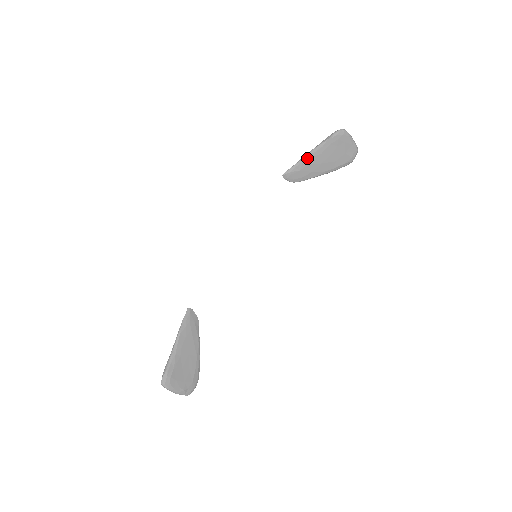
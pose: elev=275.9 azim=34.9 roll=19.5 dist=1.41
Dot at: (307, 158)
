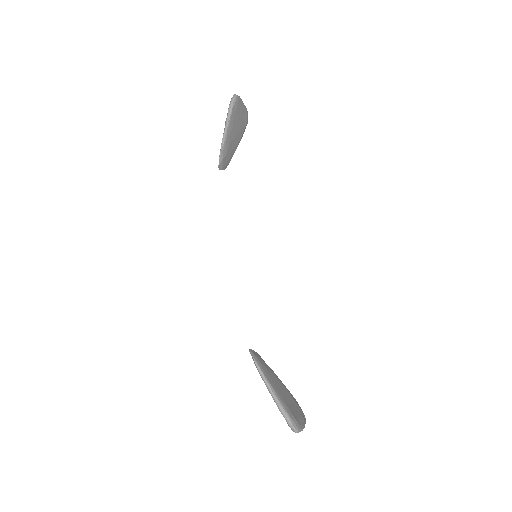
Dot at: (226, 138)
